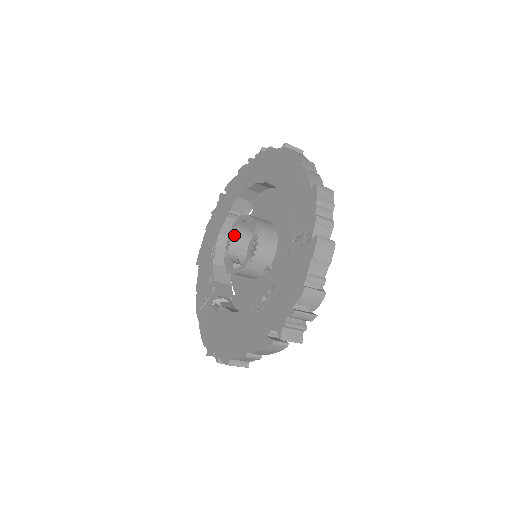
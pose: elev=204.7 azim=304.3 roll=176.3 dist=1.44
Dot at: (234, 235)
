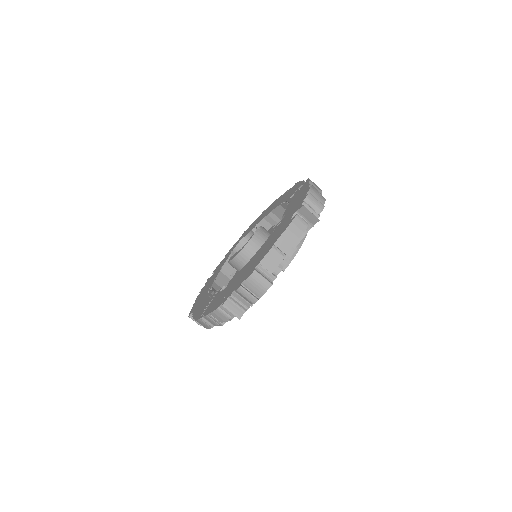
Dot at: occluded
